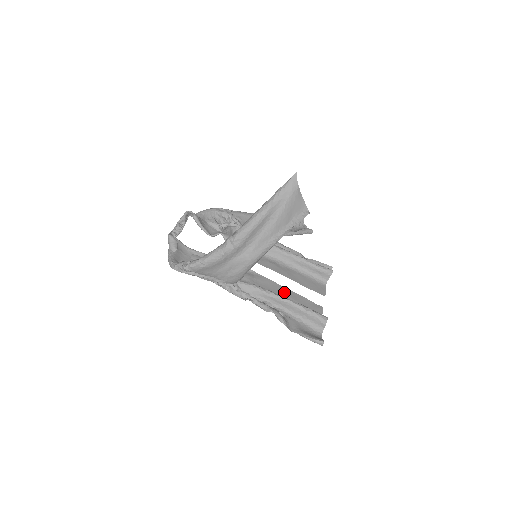
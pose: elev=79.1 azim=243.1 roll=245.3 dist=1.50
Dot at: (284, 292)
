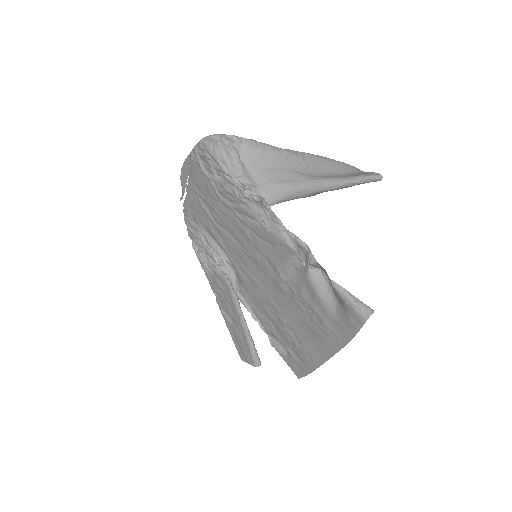
Dot at: (289, 292)
